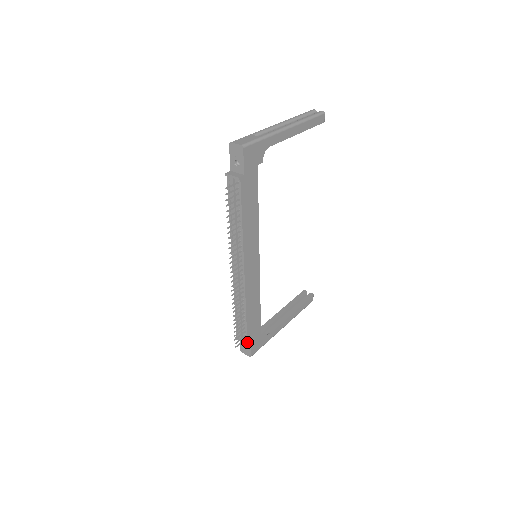
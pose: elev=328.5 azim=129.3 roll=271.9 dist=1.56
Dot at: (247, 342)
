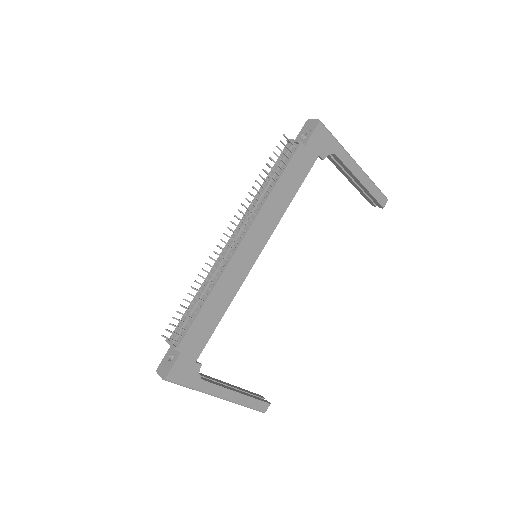
Dot at: (177, 347)
